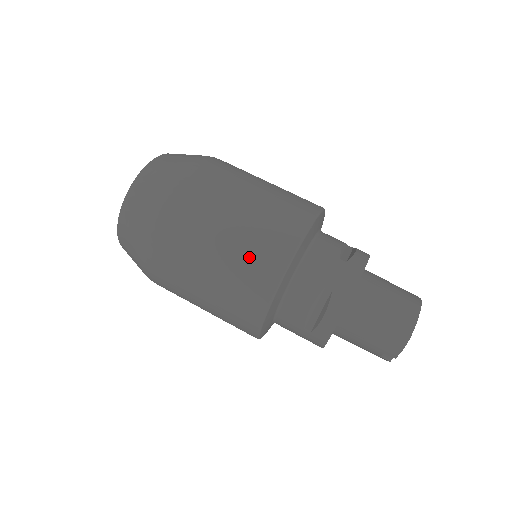
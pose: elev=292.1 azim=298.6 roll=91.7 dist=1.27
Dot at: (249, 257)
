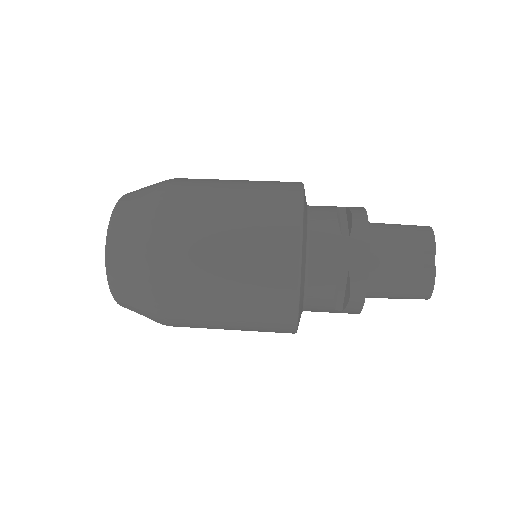
Dot at: (266, 182)
